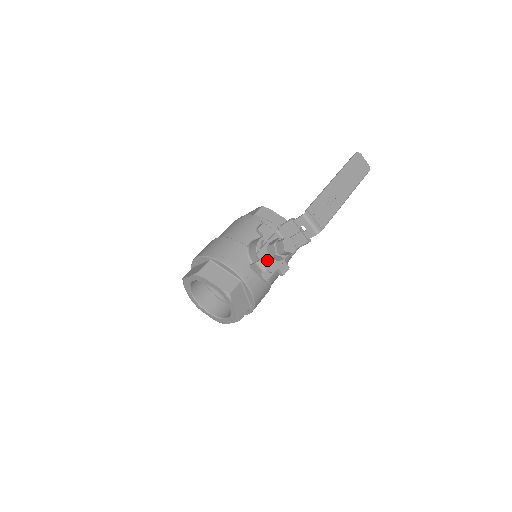
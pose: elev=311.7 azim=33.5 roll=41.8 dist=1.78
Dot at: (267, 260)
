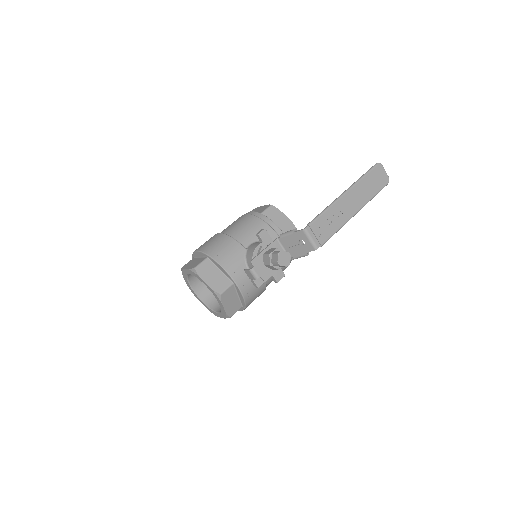
Dot at: (261, 268)
